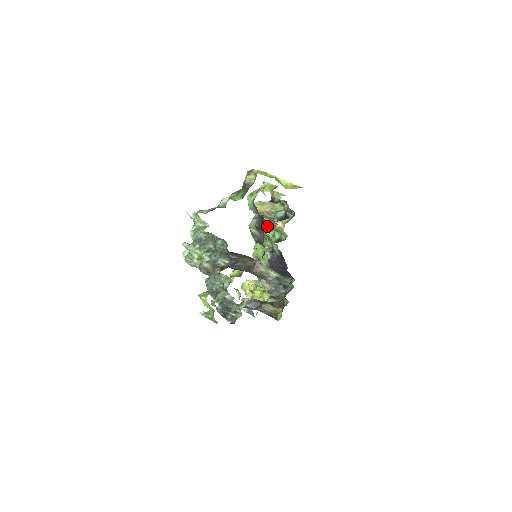
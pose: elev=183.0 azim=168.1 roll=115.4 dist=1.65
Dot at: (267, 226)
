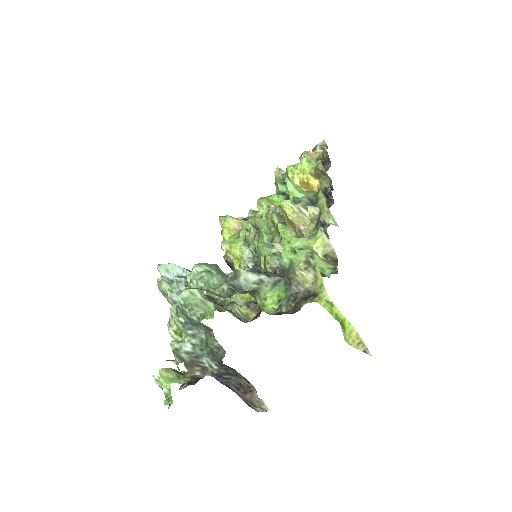
Dot at: (290, 237)
